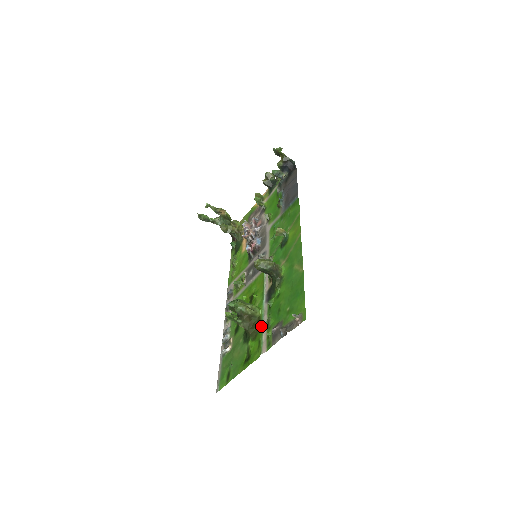
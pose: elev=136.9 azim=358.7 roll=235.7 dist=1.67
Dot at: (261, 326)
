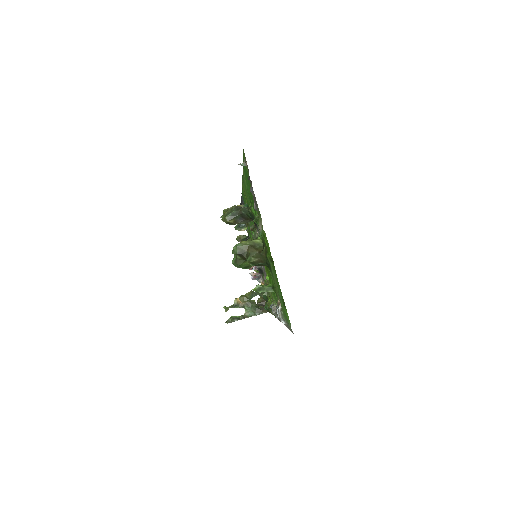
Dot at: occluded
